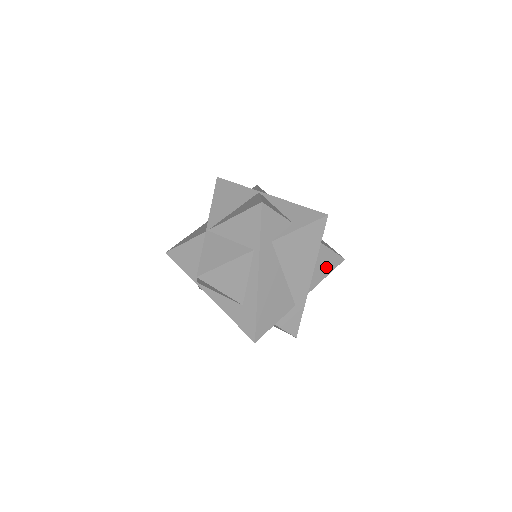
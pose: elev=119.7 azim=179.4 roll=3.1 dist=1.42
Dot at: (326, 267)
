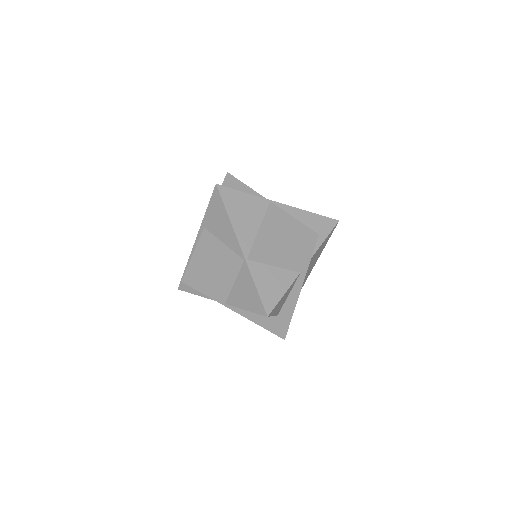
Dot at: occluded
